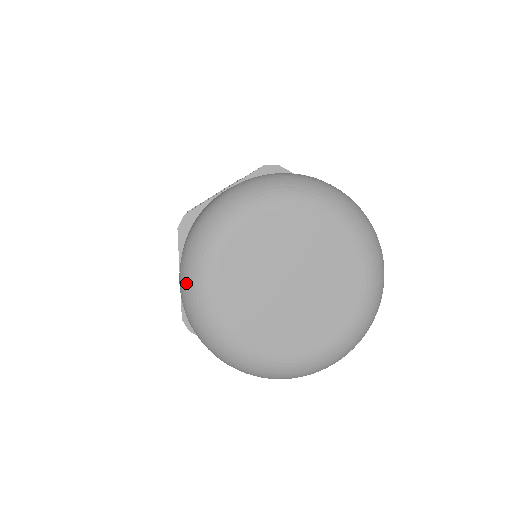
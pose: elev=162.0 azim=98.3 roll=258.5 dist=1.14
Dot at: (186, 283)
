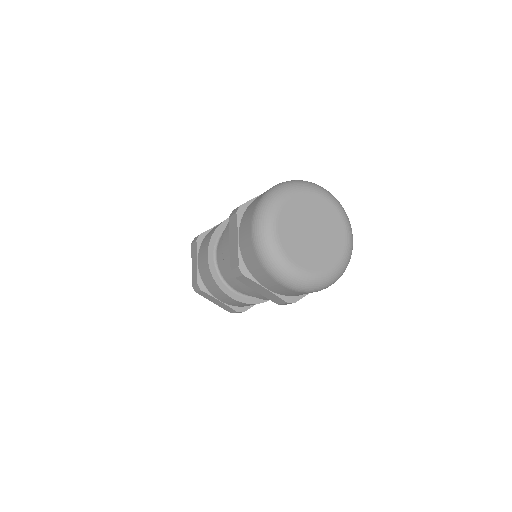
Dot at: (259, 228)
